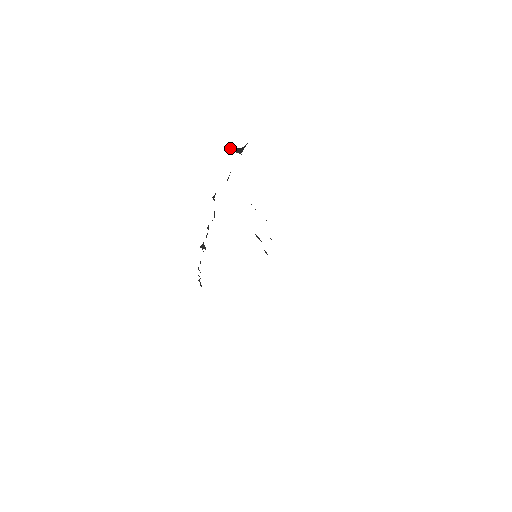
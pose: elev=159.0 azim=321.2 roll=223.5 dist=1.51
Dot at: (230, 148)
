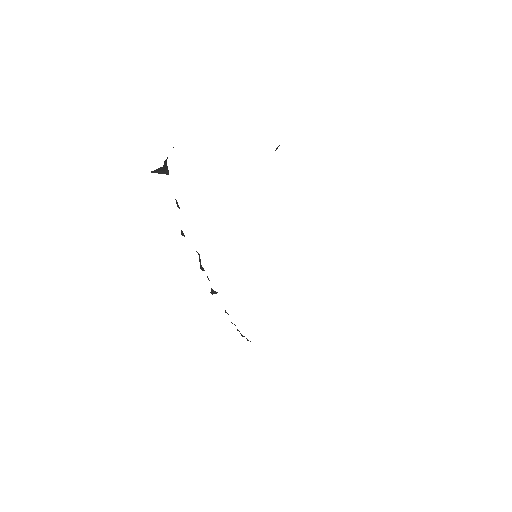
Dot at: (153, 172)
